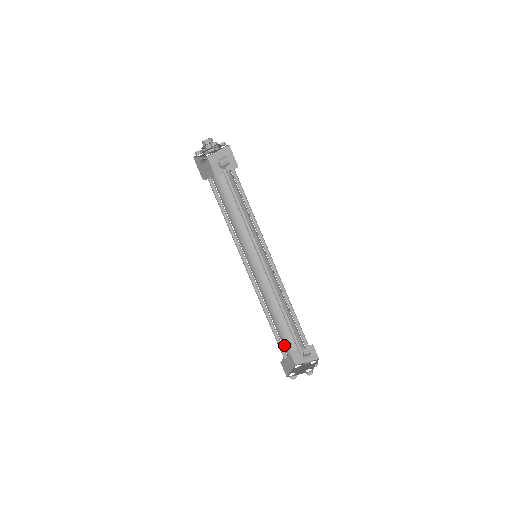
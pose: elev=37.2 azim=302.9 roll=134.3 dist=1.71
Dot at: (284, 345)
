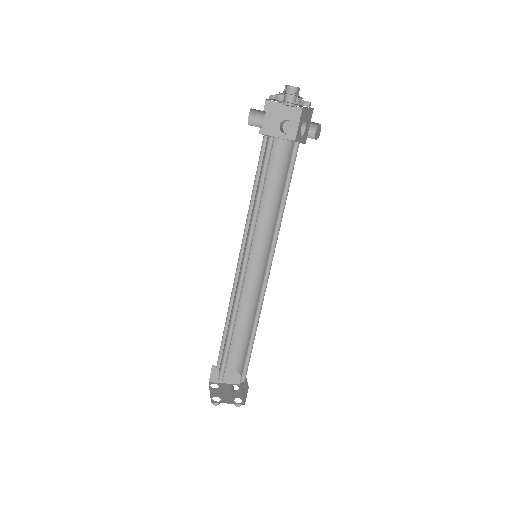
Dot at: (231, 358)
